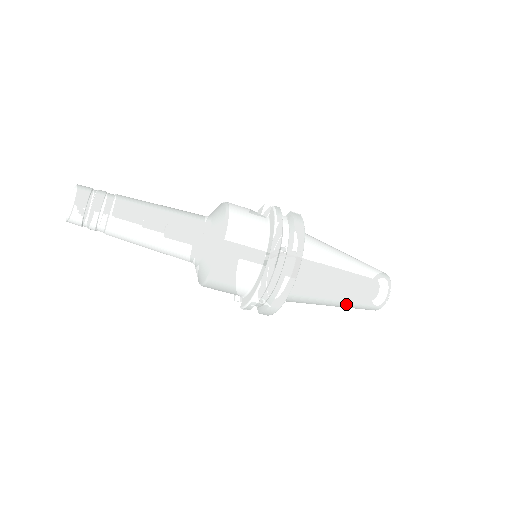
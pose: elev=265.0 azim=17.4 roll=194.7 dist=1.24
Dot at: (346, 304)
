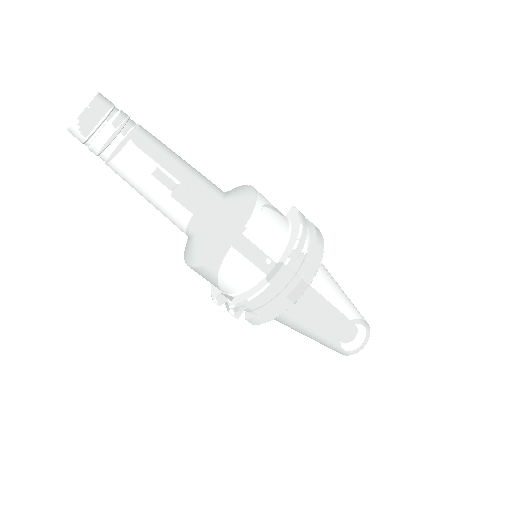
Dot at: (329, 337)
